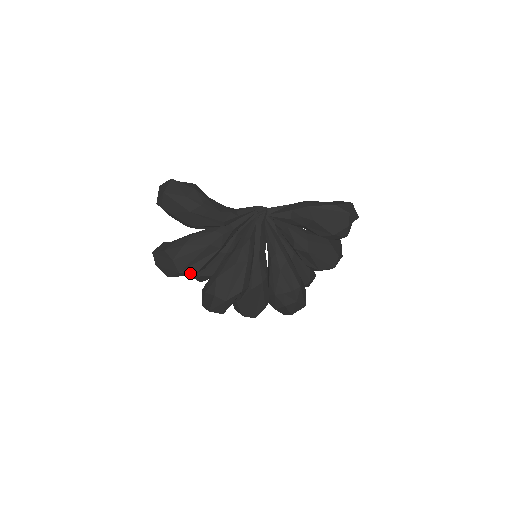
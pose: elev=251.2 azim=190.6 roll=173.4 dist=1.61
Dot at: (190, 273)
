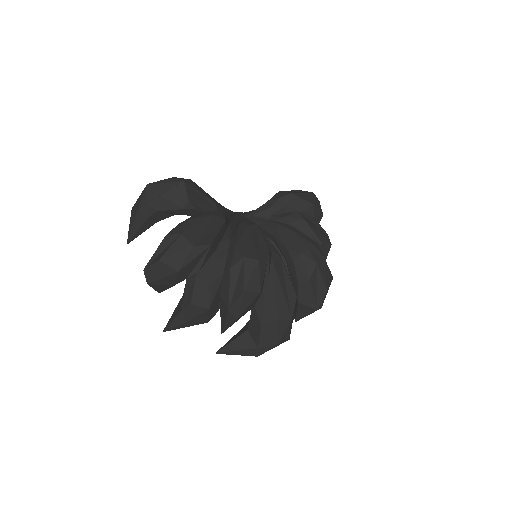
Dot at: (206, 244)
